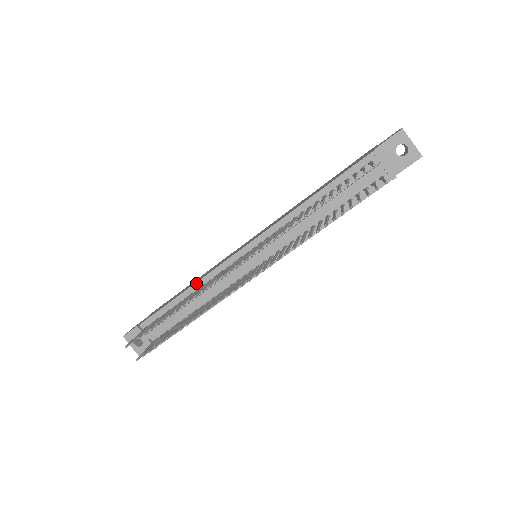
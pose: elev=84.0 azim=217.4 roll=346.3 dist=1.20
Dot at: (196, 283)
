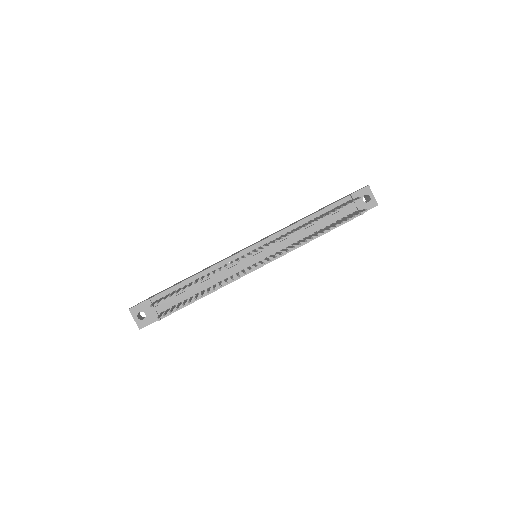
Dot at: (208, 269)
